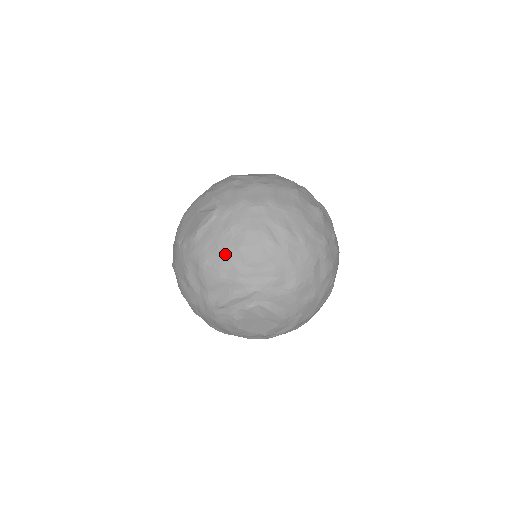
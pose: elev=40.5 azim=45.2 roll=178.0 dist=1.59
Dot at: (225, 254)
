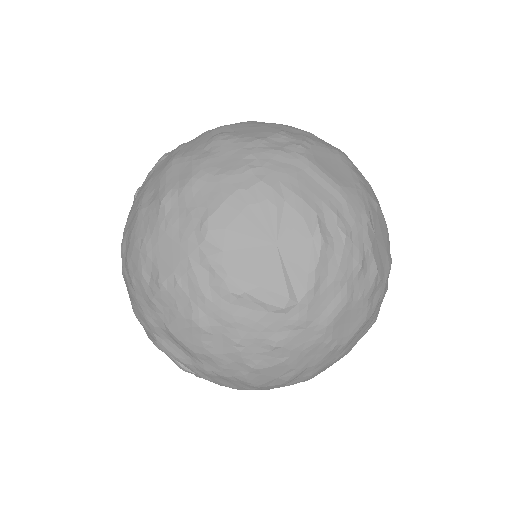
Dot at: (233, 355)
